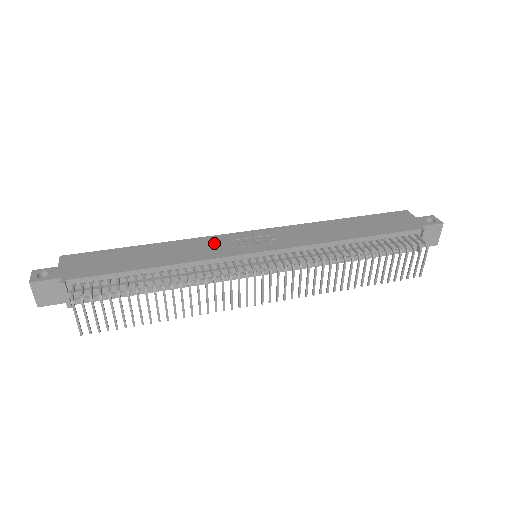
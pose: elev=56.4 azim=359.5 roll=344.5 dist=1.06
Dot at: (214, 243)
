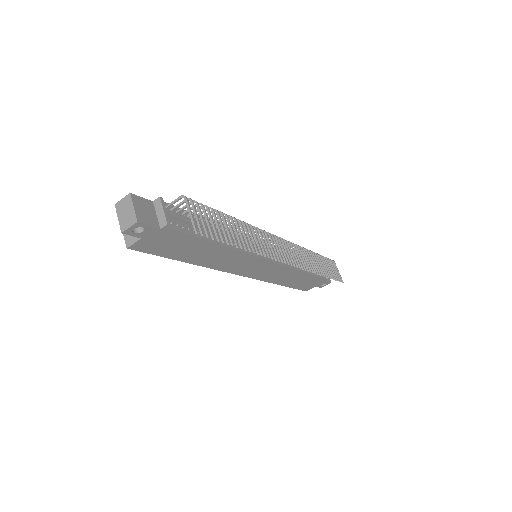
Dot at: occluded
